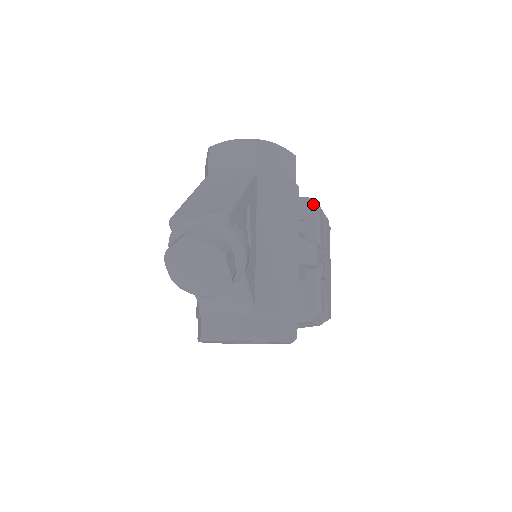
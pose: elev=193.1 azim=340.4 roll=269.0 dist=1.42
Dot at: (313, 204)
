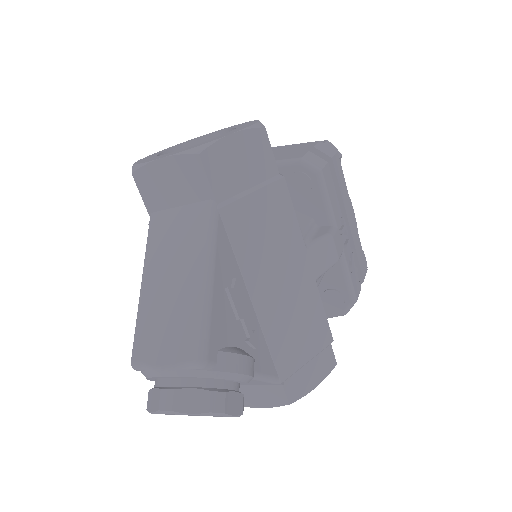
Dot at: (311, 170)
